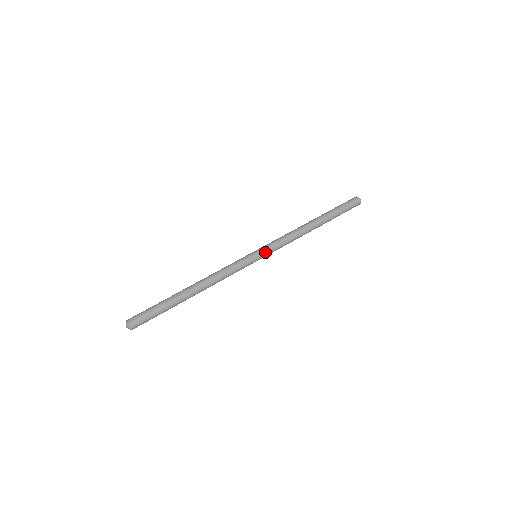
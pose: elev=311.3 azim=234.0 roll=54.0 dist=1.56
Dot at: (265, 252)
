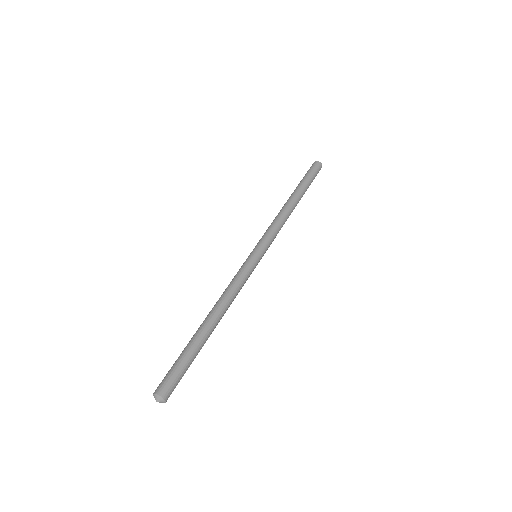
Dot at: (264, 248)
